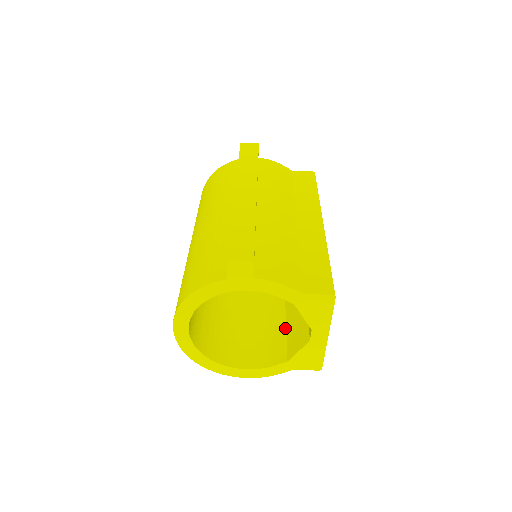
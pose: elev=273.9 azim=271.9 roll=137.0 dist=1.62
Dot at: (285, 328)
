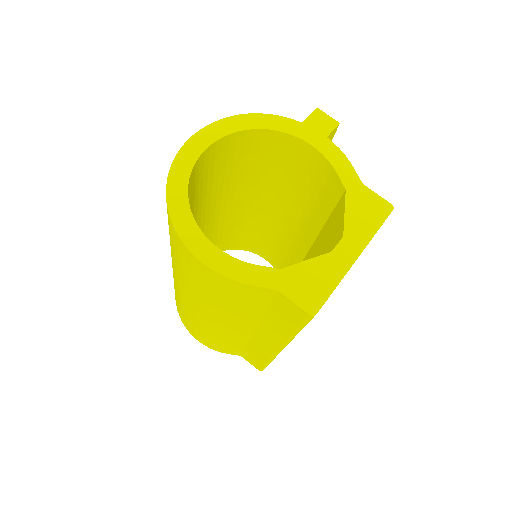
Dot at: occluded
